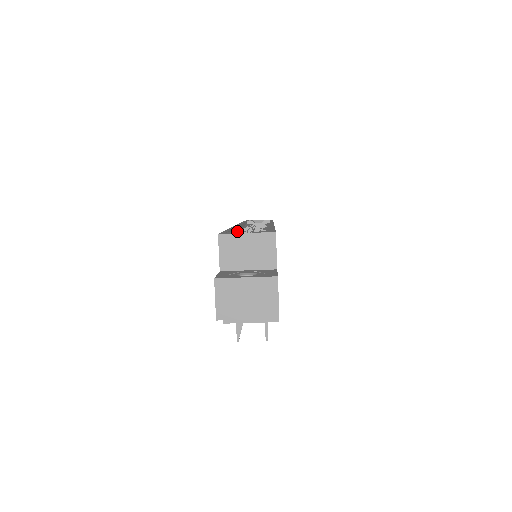
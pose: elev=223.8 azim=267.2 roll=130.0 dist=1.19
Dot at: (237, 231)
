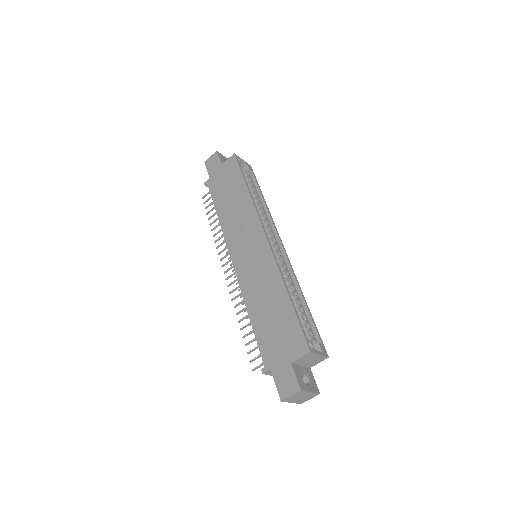
Dot at: (277, 269)
